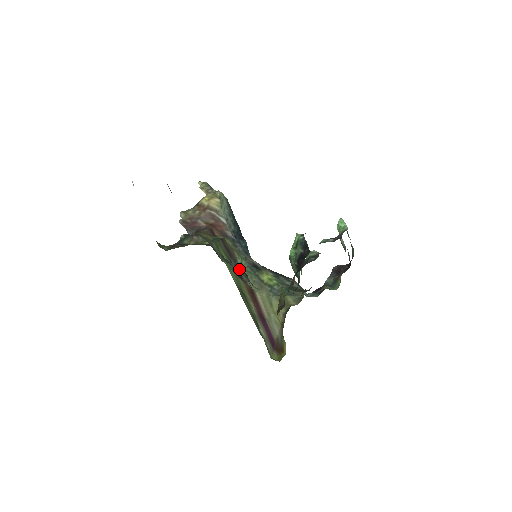
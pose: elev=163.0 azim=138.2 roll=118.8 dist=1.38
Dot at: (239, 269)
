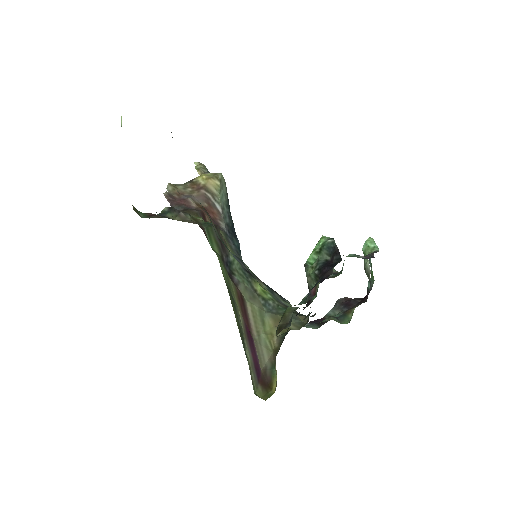
Dot at: (240, 260)
